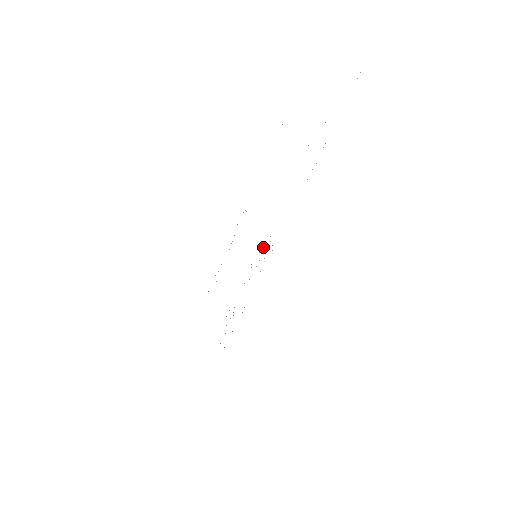
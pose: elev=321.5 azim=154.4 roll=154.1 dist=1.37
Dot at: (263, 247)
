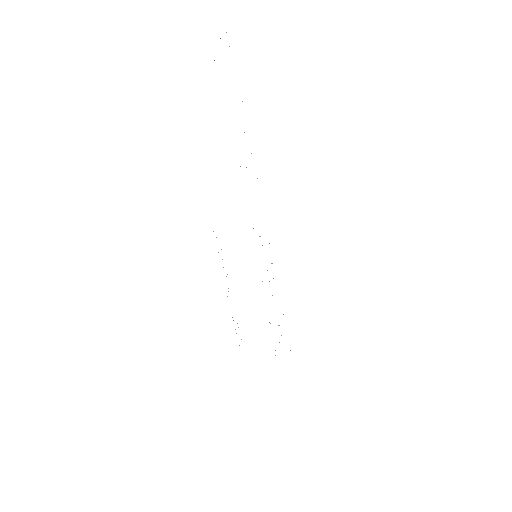
Dot at: occluded
